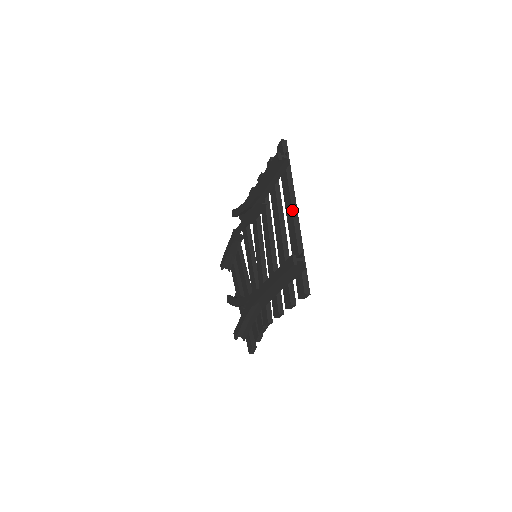
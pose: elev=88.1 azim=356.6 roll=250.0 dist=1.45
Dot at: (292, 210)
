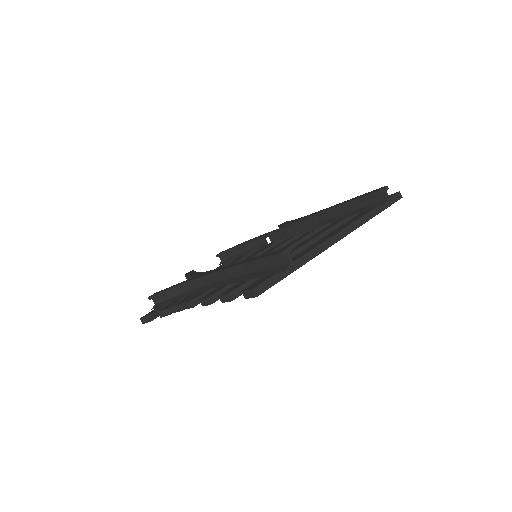
Dot at: (338, 232)
